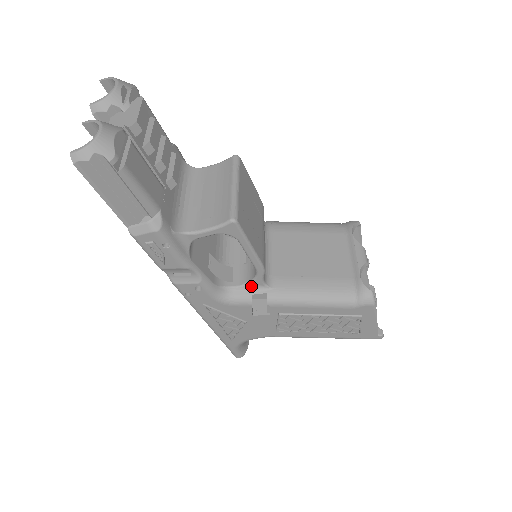
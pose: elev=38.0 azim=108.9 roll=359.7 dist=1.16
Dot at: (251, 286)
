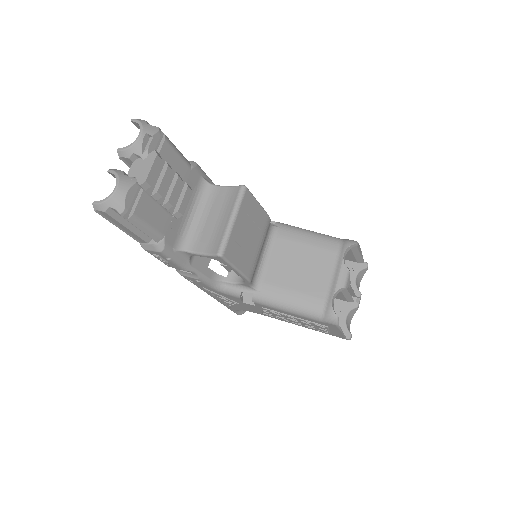
Dot at: (241, 285)
